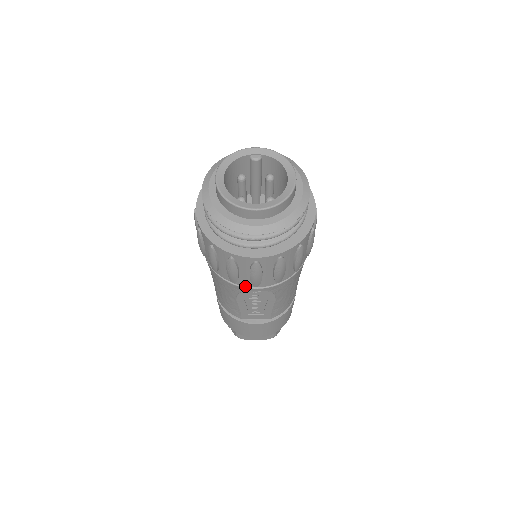
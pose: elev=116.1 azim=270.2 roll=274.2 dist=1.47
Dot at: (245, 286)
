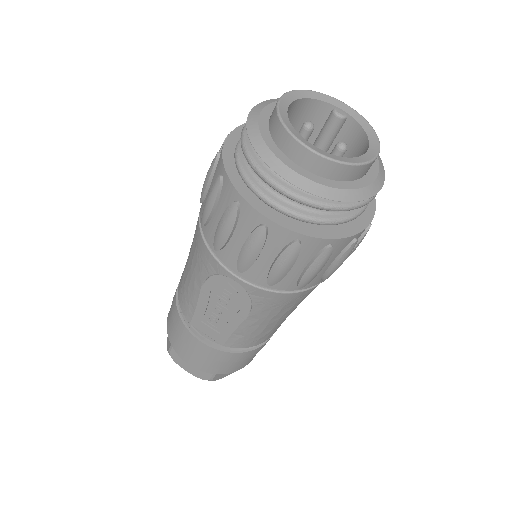
Dot at: (226, 266)
